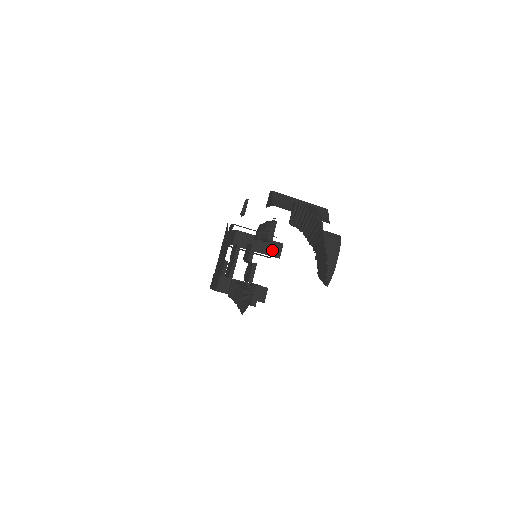
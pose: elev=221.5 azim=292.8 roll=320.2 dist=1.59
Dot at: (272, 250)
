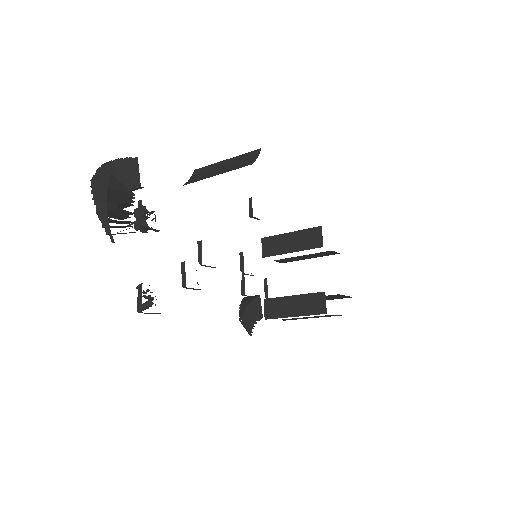
Dot at: (310, 241)
